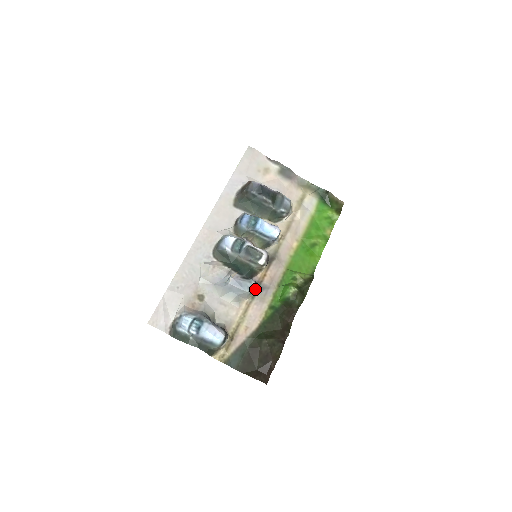
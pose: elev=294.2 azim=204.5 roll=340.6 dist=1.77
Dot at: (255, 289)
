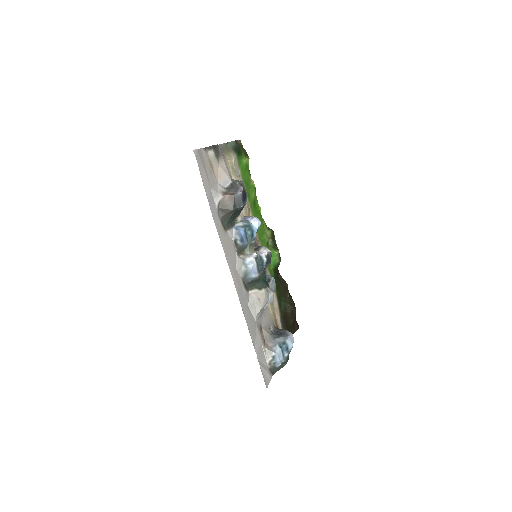
Dot at: occluded
